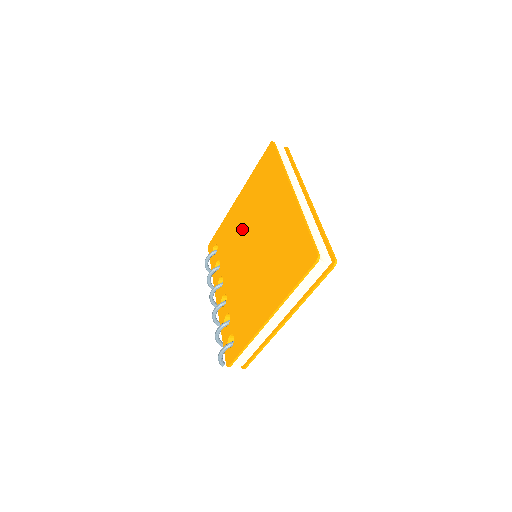
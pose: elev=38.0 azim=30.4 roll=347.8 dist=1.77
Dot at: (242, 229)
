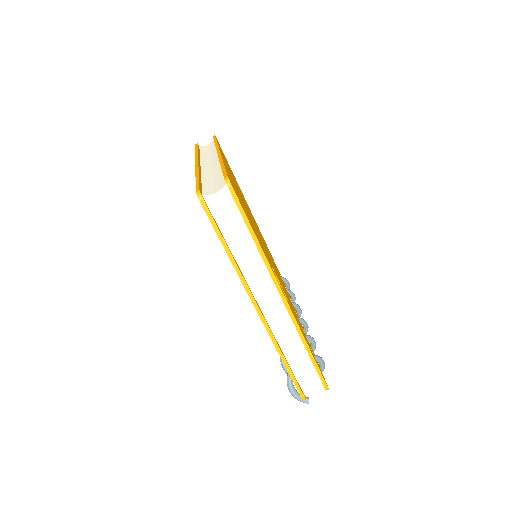
Dot at: occluded
